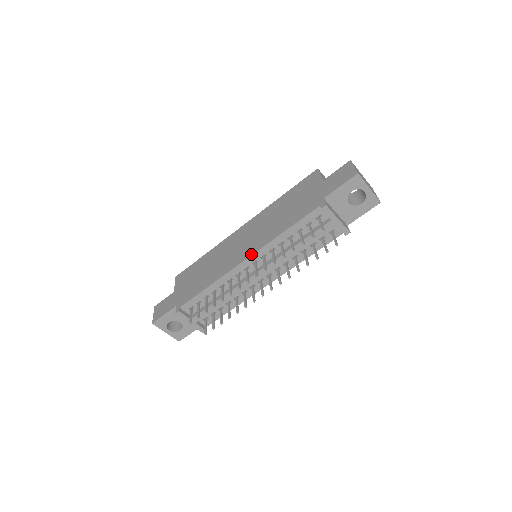
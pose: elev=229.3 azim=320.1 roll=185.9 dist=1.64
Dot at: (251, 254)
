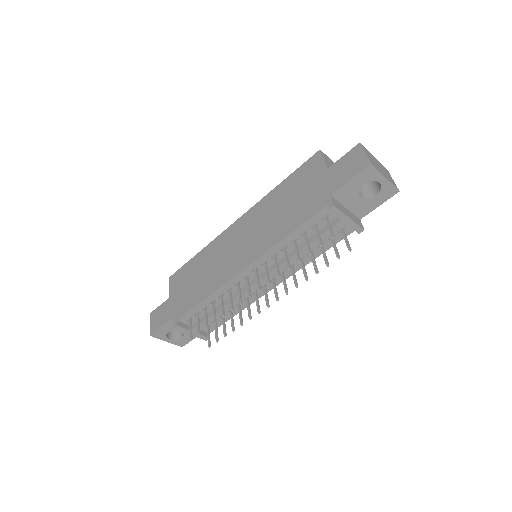
Dot at: (250, 262)
